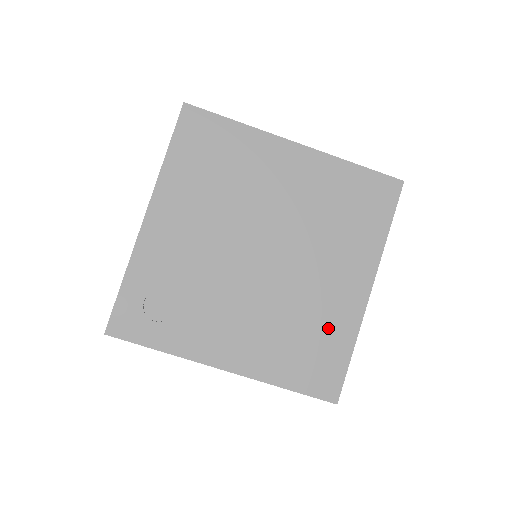
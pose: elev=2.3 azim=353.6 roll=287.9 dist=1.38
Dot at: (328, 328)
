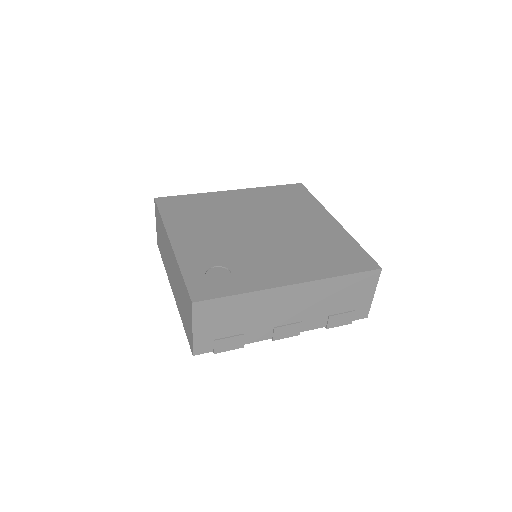
Dot at: (333, 241)
